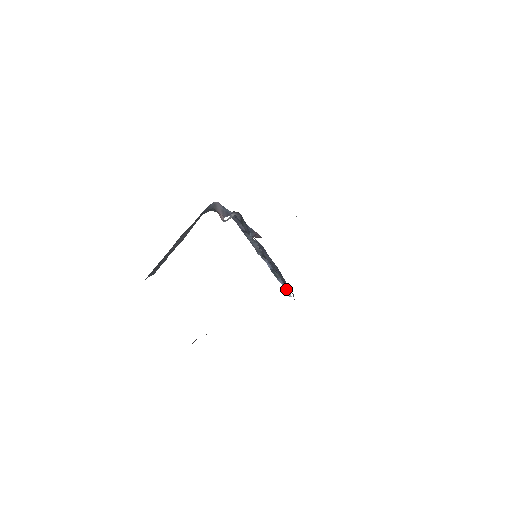
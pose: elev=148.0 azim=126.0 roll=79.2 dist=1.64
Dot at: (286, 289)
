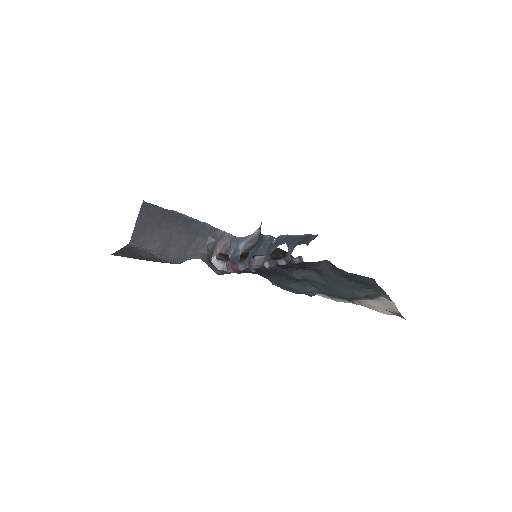
Dot at: (305, 242)
